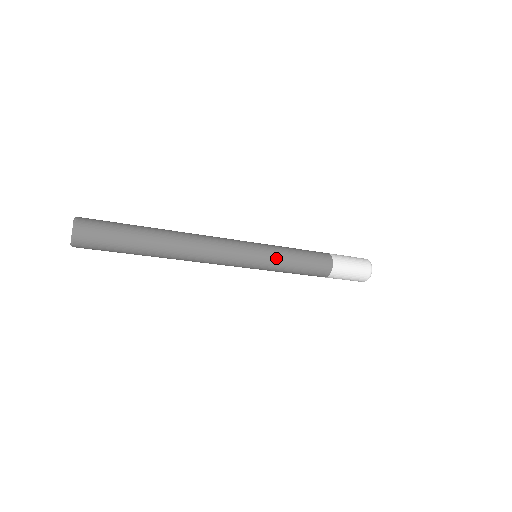
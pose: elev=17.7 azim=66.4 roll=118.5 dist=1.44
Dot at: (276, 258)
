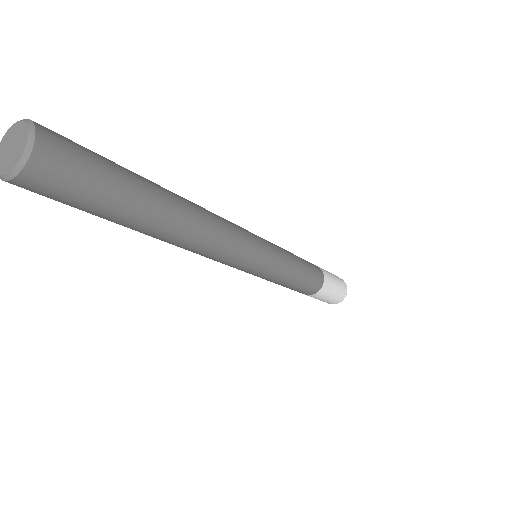
Dot at: (282, 268)
